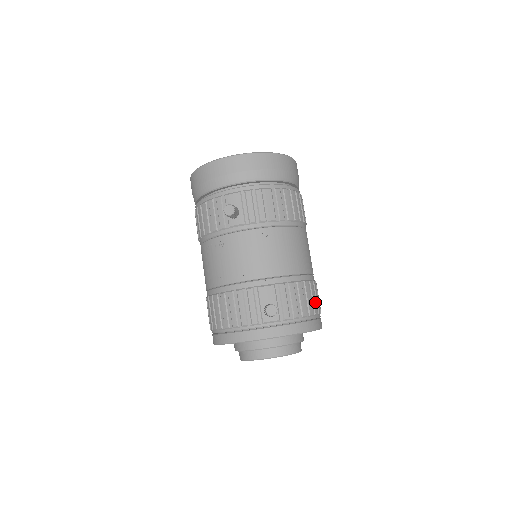
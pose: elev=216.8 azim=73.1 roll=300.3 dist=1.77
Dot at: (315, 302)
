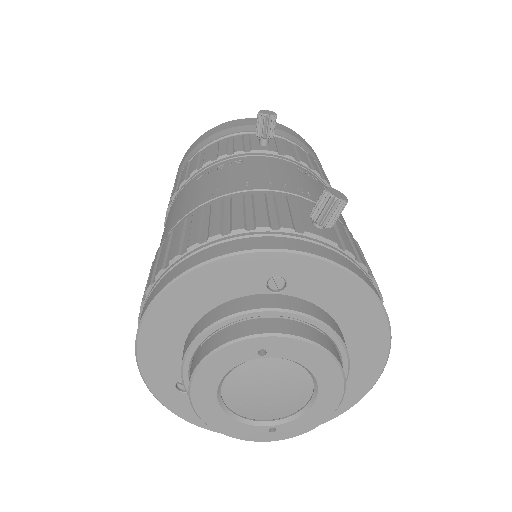
Dot at: occluded
